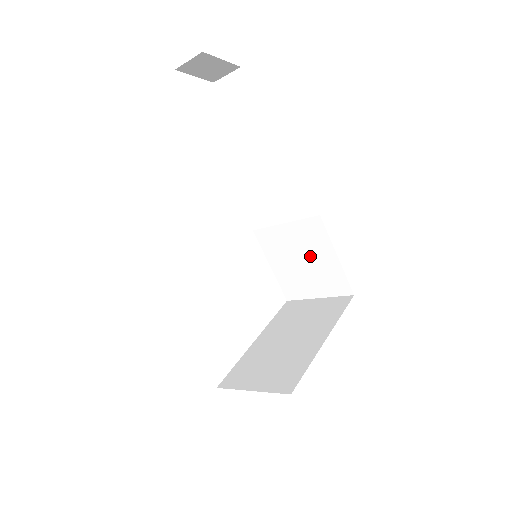
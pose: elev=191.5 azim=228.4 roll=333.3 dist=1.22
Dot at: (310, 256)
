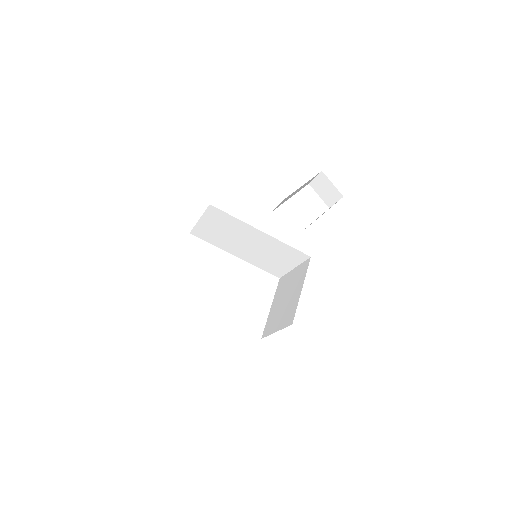
Dot at: (291, 293)
